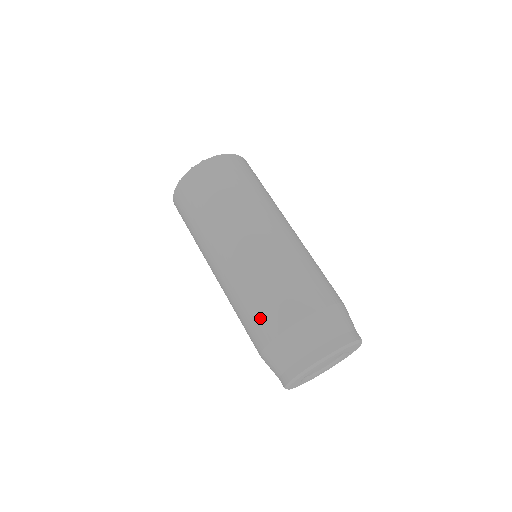
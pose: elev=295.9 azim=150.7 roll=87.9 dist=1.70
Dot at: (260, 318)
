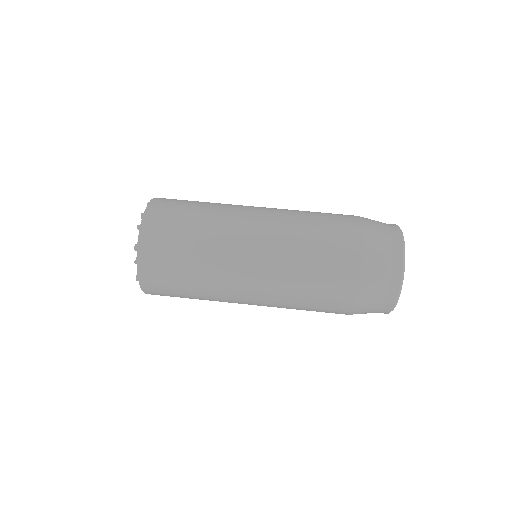
Dot at: (336, 227)
